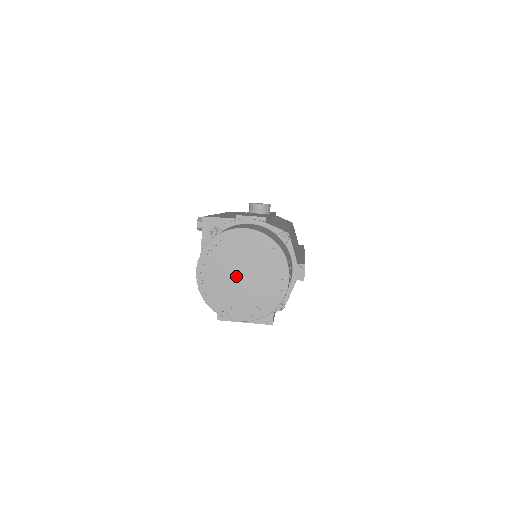
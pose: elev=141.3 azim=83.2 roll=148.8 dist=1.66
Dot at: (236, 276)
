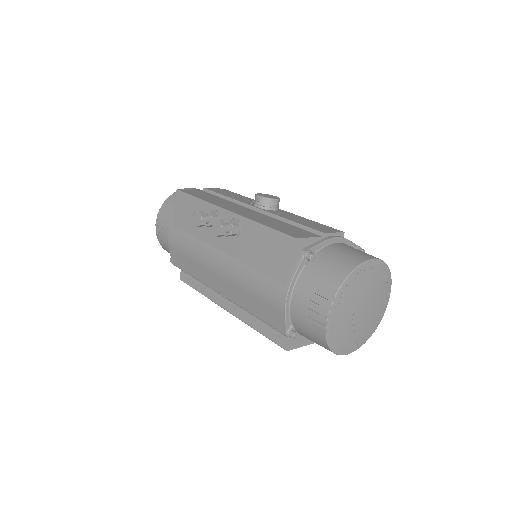
Dot at: (359, 311)
